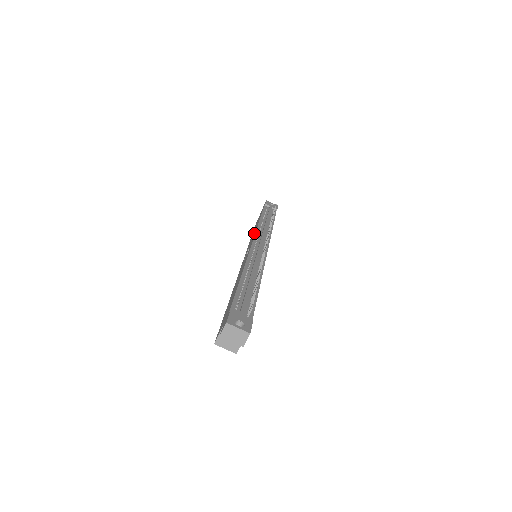
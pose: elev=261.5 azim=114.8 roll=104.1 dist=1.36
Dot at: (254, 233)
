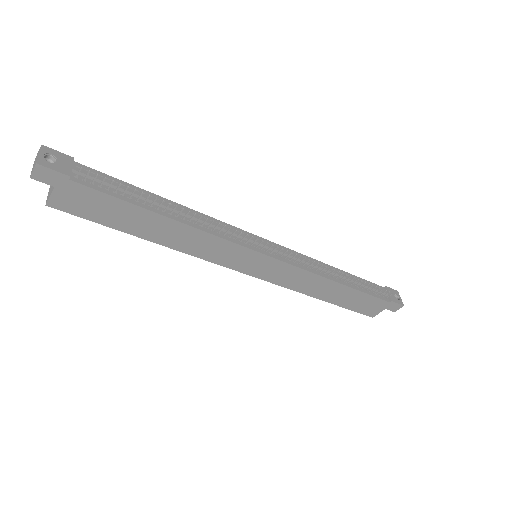
Dot at: occluded
